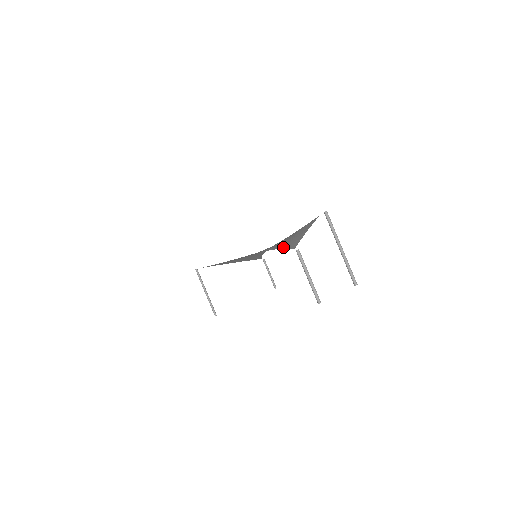
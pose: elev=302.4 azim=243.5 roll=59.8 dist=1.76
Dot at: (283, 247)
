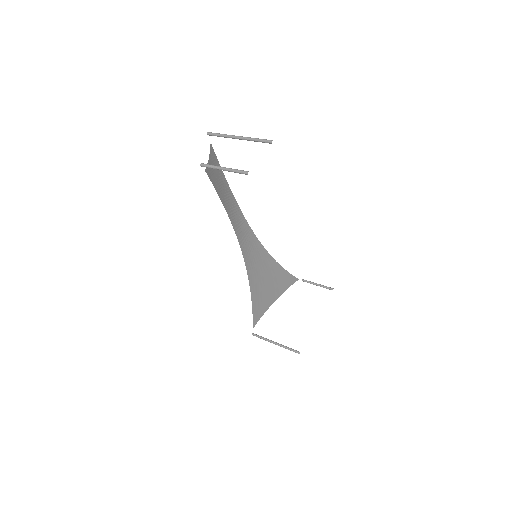
Dot at: (218, 194)
